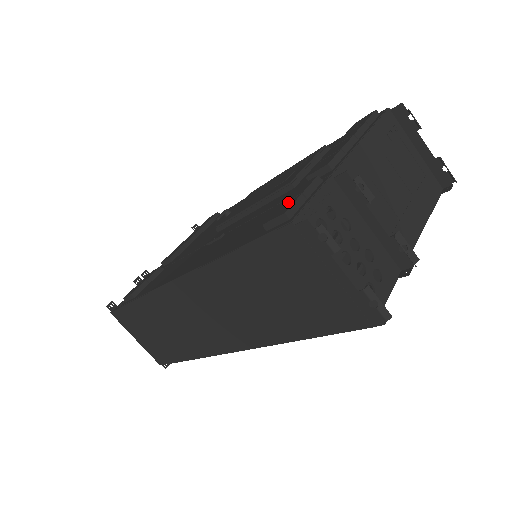
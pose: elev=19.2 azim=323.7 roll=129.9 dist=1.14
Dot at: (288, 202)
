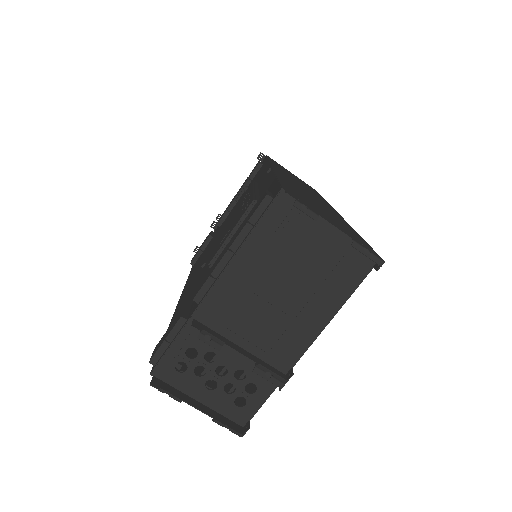
Dot at: (164, 337)
